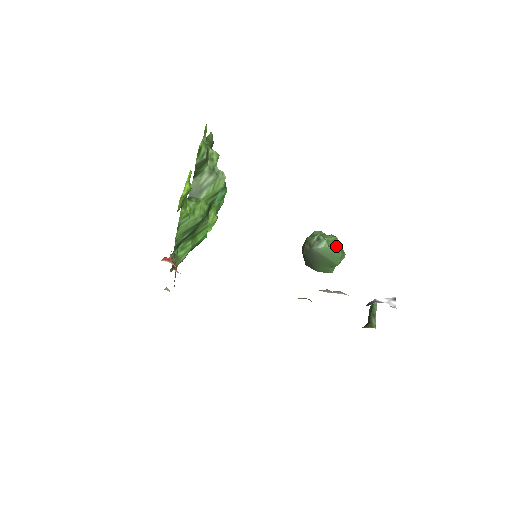
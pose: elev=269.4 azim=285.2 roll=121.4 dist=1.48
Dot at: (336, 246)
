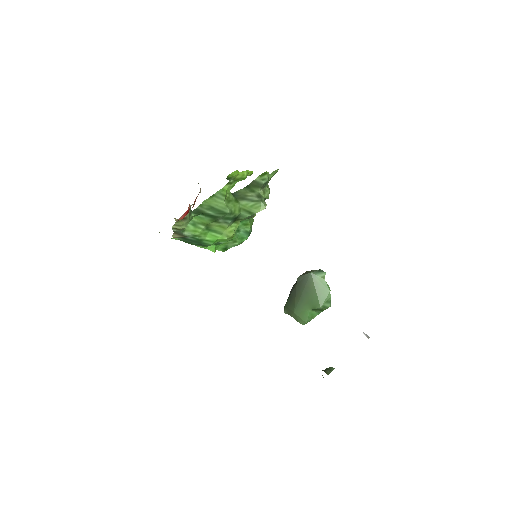
Dot at: occluded
